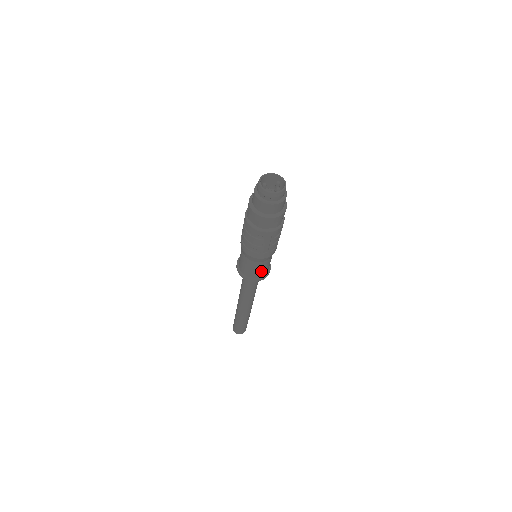
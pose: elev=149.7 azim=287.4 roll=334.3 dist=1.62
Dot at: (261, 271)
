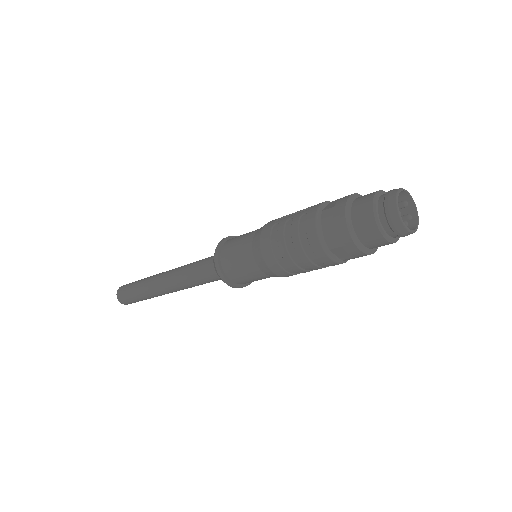
Dot at: occluded
